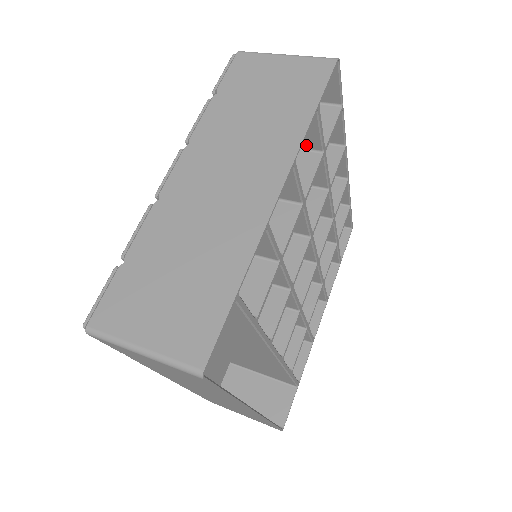
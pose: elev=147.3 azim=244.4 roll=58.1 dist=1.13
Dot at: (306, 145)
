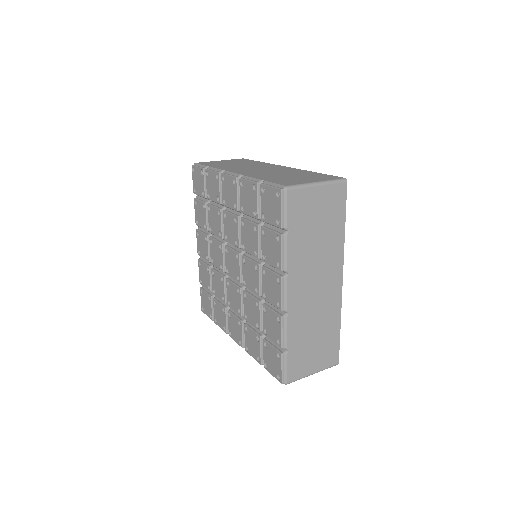
Dot at: occluded
